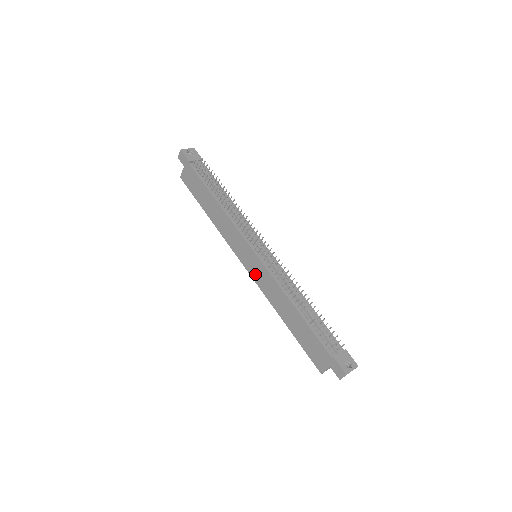
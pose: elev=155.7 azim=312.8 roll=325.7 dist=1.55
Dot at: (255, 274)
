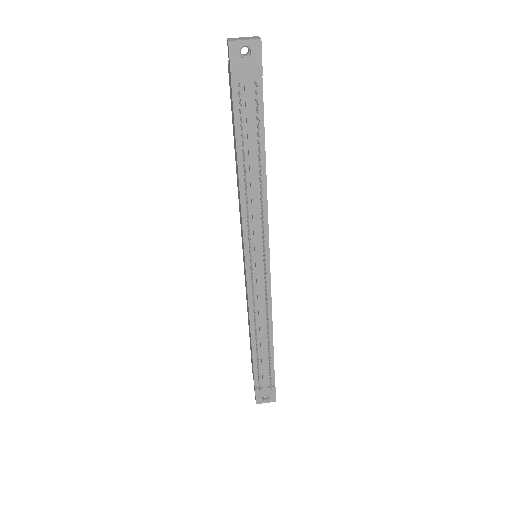
Dot at: (244, 269)
